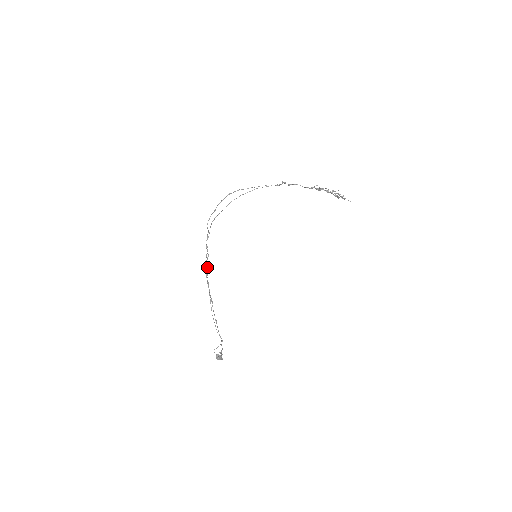
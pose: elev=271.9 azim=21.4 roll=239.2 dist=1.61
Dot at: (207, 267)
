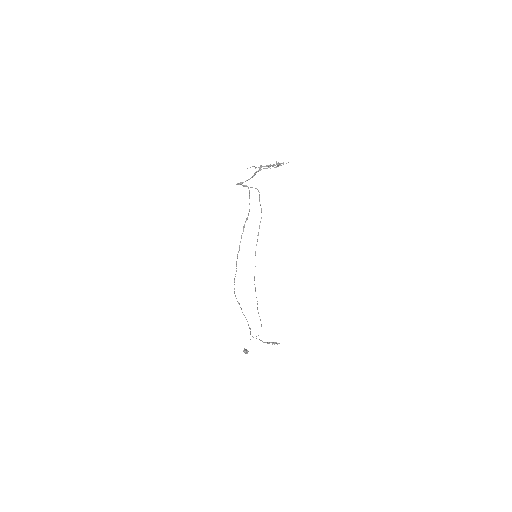
Dot at: occluded
